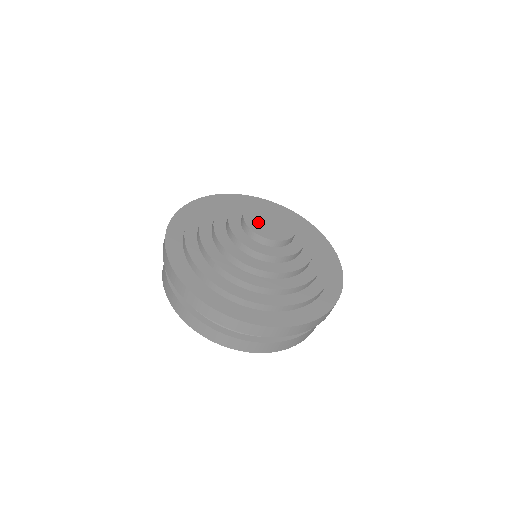
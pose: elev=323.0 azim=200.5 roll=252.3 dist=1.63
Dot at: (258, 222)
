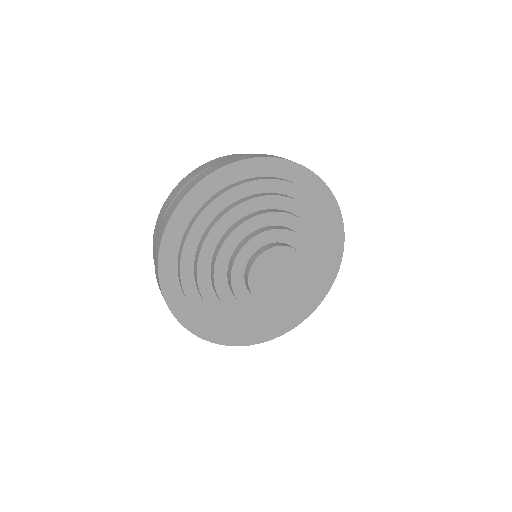
Dot at: (264, 273)
